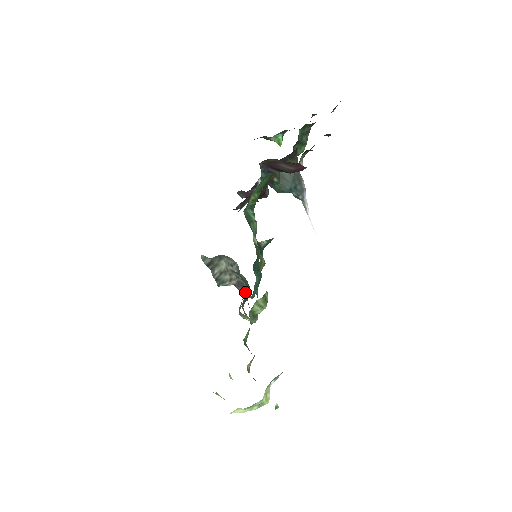
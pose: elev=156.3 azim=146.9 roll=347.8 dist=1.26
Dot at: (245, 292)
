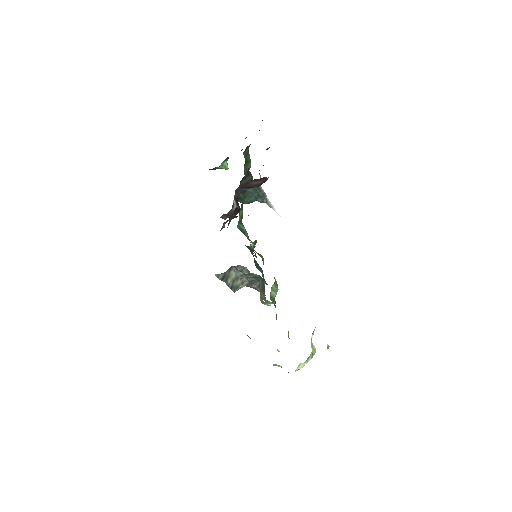
Dot at: (257, 287)
